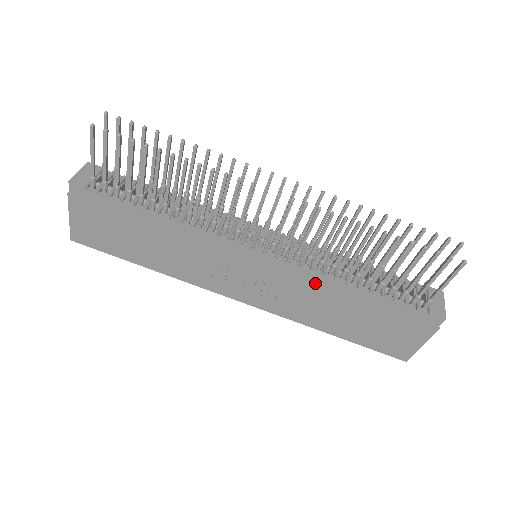
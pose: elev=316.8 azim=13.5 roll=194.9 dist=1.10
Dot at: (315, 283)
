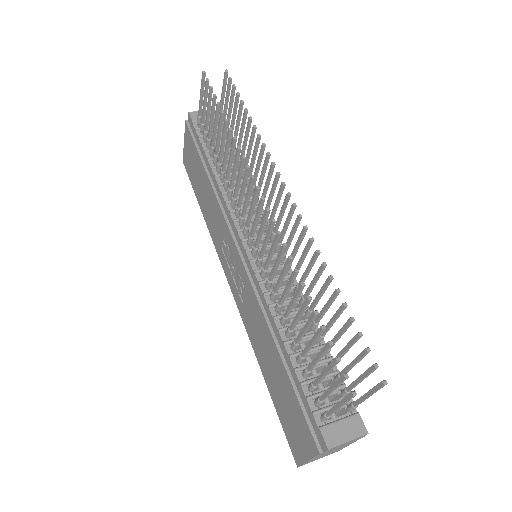
Dot at: (261, 308)
